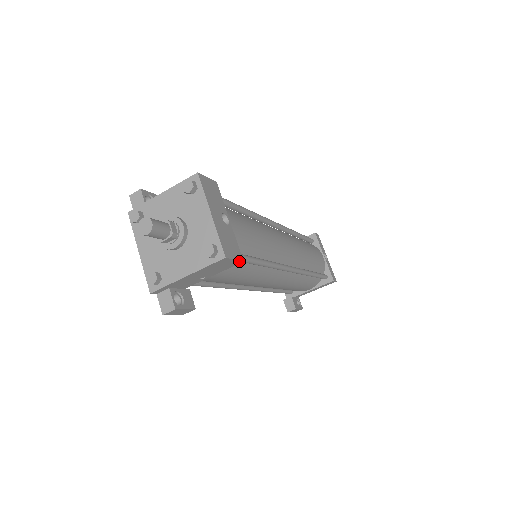
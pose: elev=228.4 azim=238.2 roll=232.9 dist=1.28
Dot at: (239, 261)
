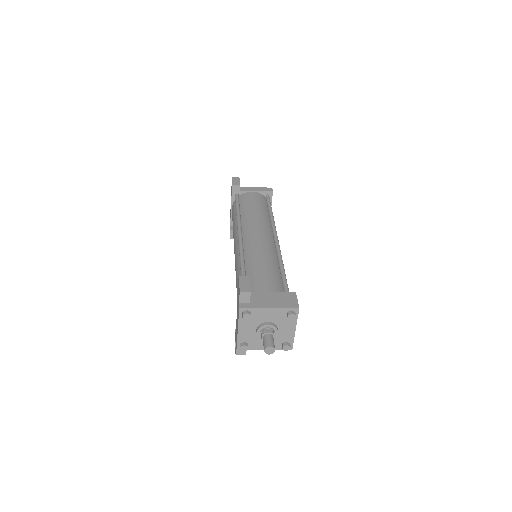
Dot at: occluded
